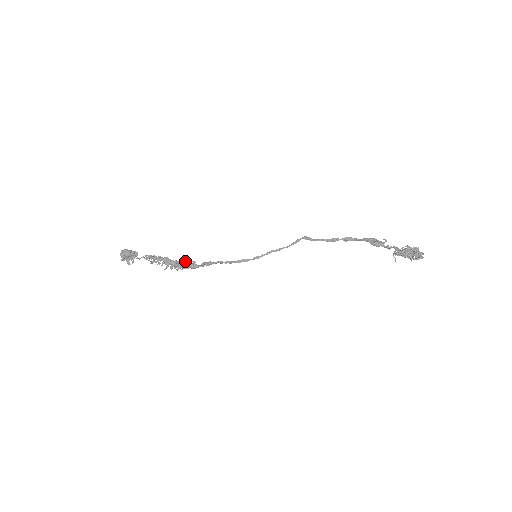
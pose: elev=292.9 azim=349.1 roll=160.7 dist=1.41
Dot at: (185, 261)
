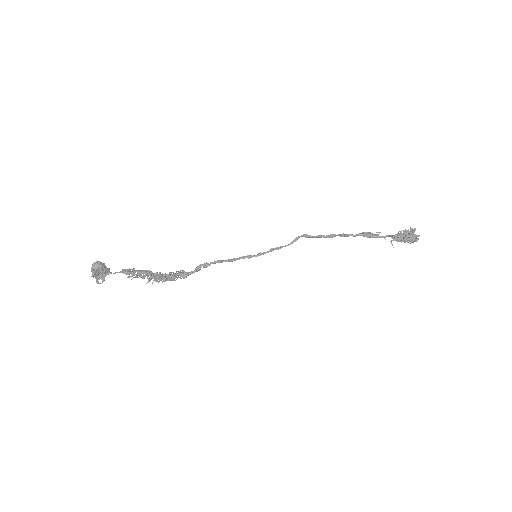
Dot at: (172, 272)
